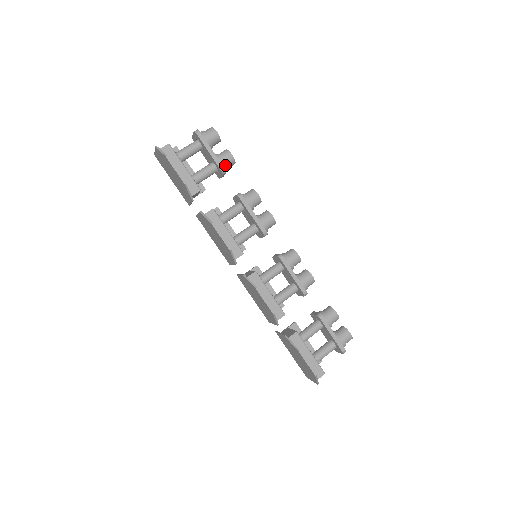
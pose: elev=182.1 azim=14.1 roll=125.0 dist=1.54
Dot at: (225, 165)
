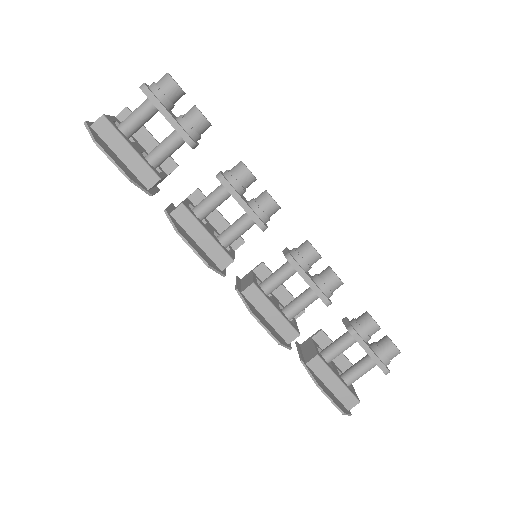
Dot at: (194, 133)
